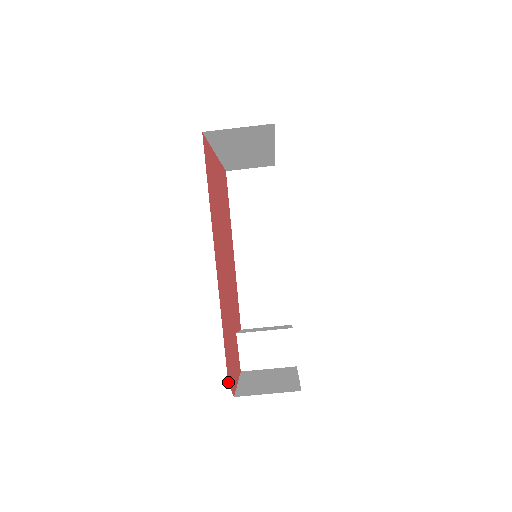
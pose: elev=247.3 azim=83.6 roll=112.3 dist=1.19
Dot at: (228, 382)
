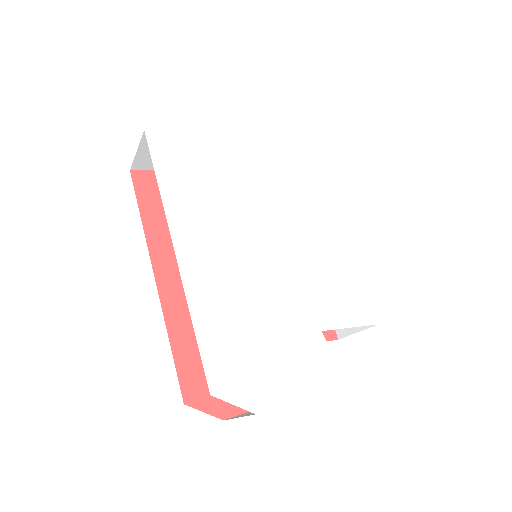
Dot at: (186, 403)
